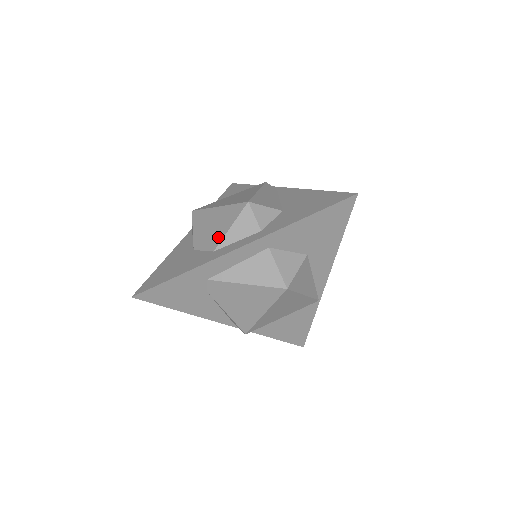
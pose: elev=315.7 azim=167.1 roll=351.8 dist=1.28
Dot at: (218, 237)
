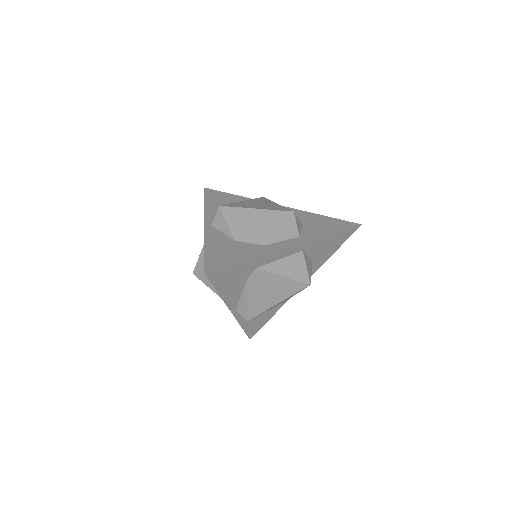
Dot at: (266, 234)
